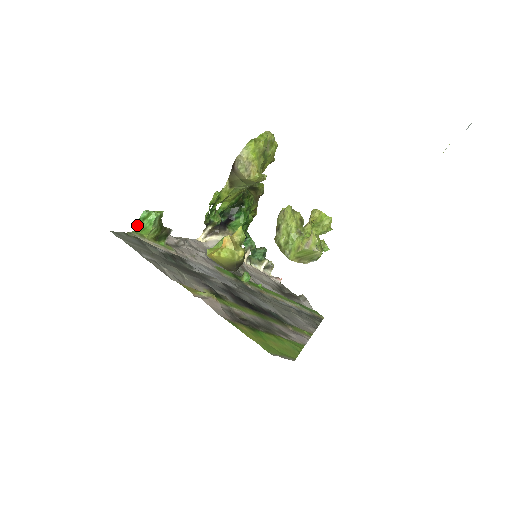
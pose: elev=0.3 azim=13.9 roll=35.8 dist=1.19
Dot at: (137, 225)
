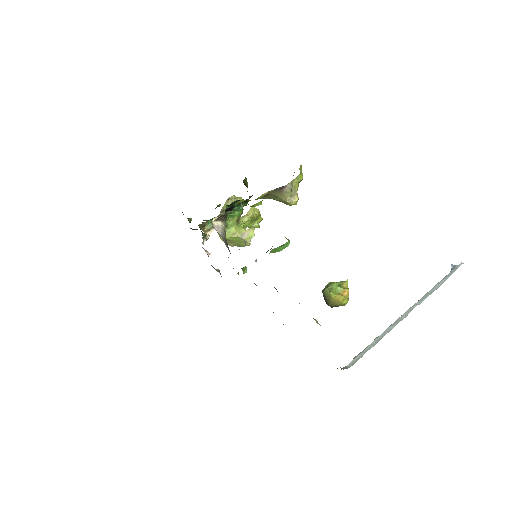
Dot at: occluded
